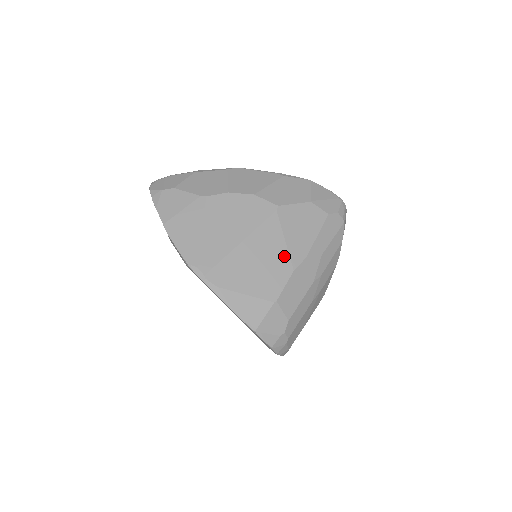
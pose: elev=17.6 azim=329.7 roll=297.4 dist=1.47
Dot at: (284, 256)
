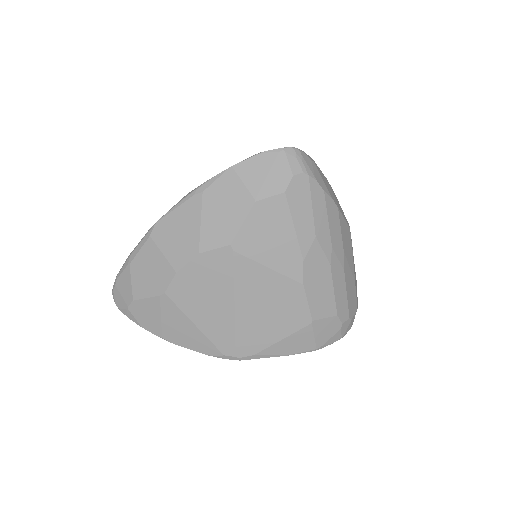
Dot at: (282, 282)
